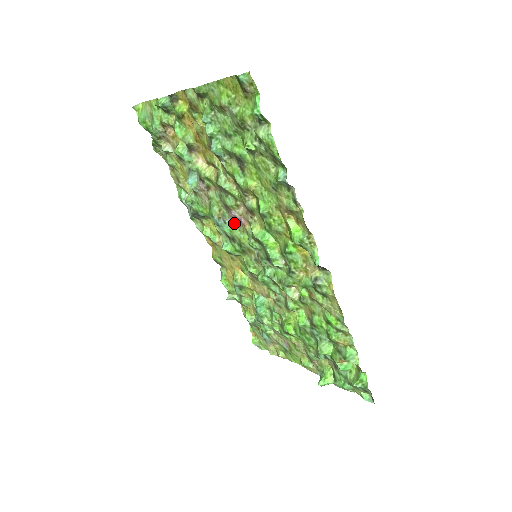
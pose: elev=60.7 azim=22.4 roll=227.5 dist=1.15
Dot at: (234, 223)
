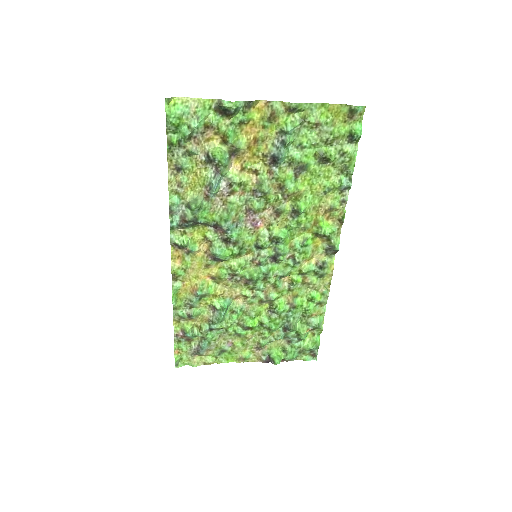
Dot at: (246, 226)
